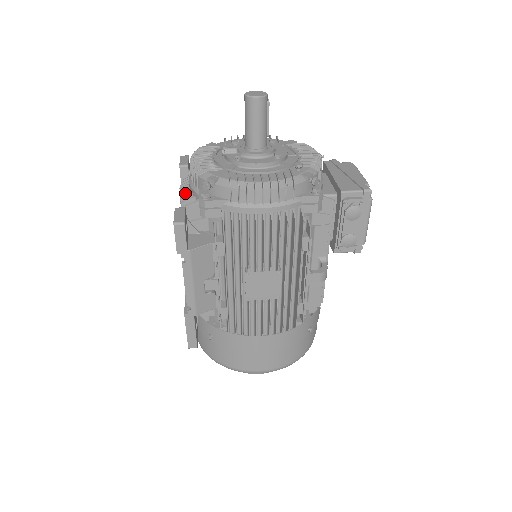
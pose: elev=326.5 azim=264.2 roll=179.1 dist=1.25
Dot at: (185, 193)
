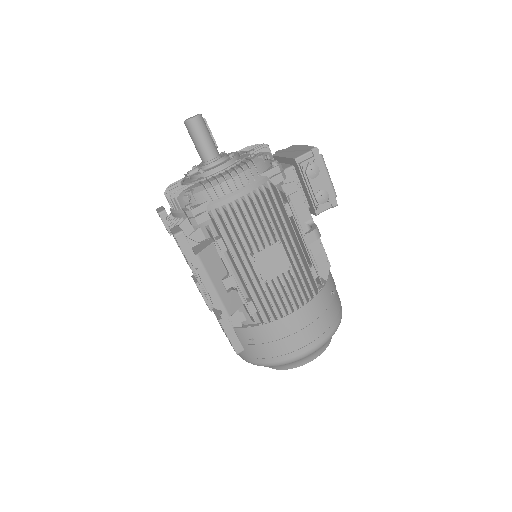
Dot at: (173, 222)
